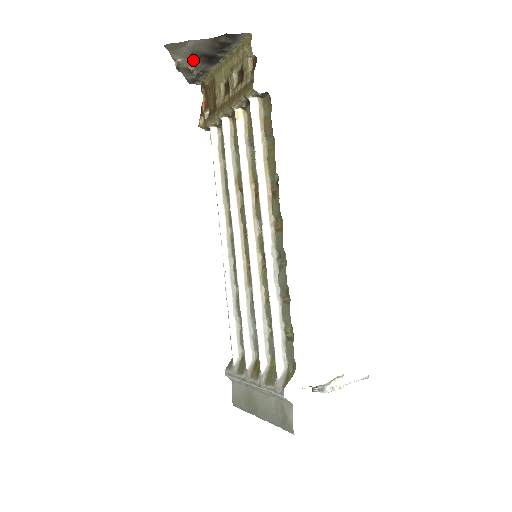
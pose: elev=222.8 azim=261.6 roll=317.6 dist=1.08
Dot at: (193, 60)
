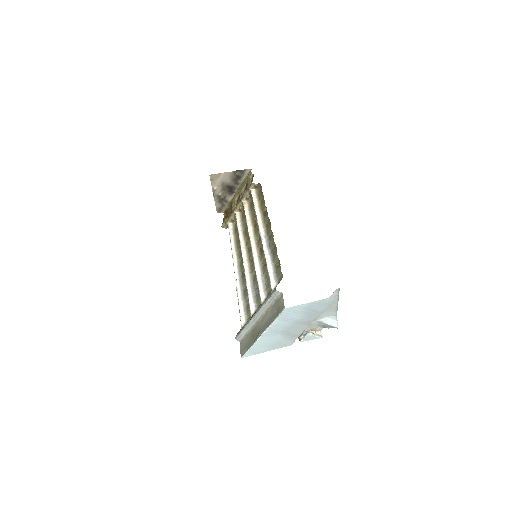
Dot at: (222, 189)
